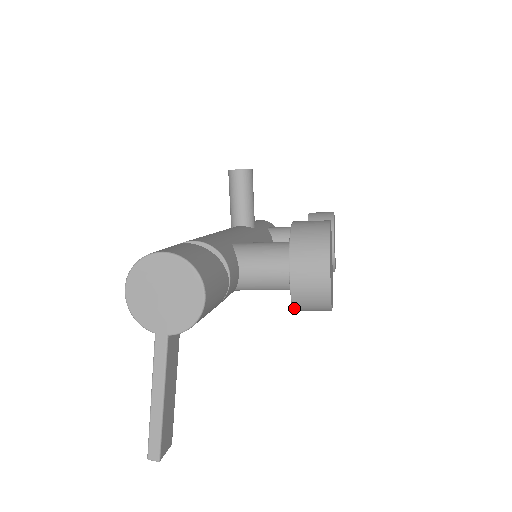
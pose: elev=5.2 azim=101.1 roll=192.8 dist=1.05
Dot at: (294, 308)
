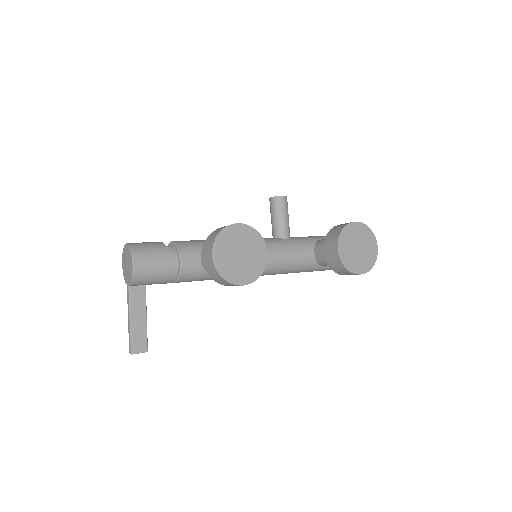
Dot at: (217, 282)
